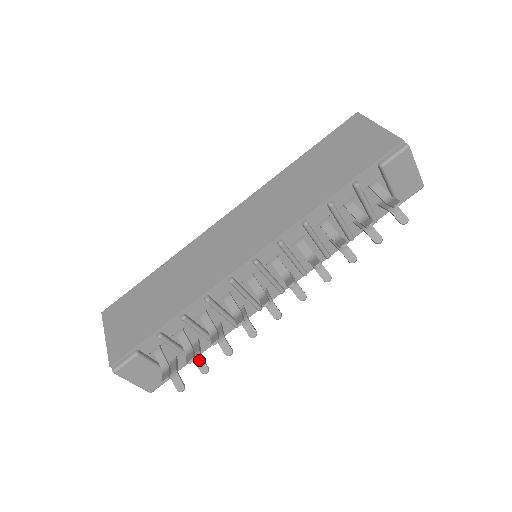
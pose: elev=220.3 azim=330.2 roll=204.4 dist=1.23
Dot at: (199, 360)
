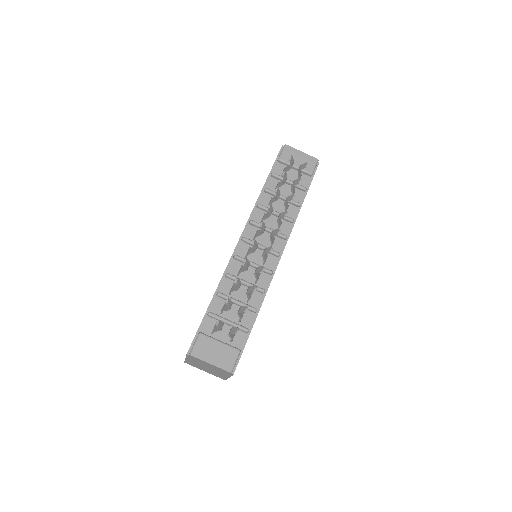
Dot at: (240, 309)
